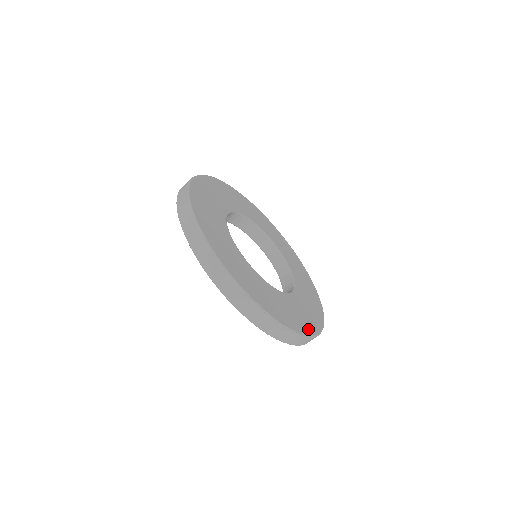
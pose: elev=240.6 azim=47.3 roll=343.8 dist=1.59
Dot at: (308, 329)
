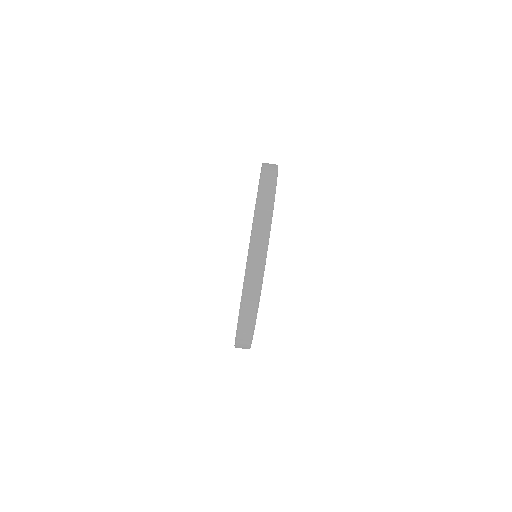
Dot at: occluded
